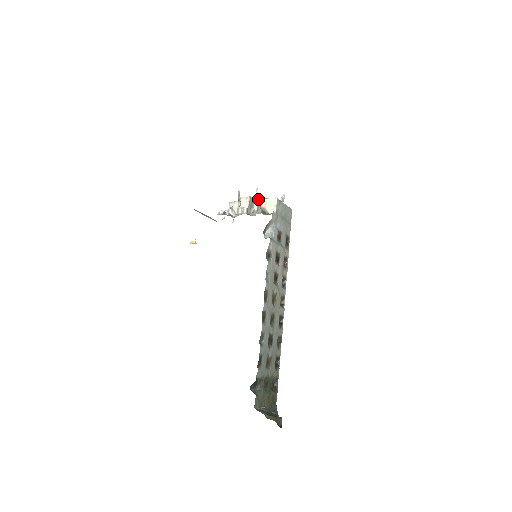
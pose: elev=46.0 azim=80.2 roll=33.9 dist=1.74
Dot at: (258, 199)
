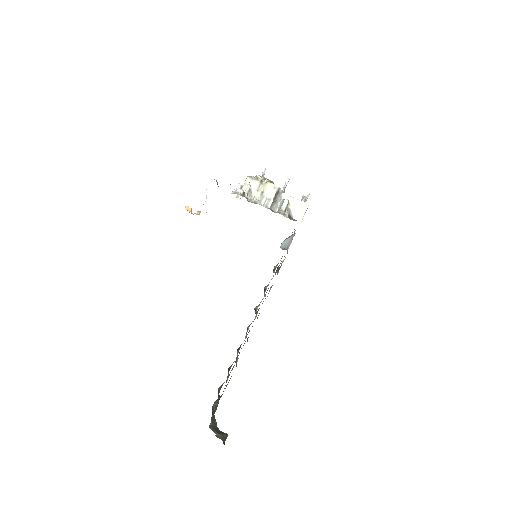
Dot at: (286, 194)
